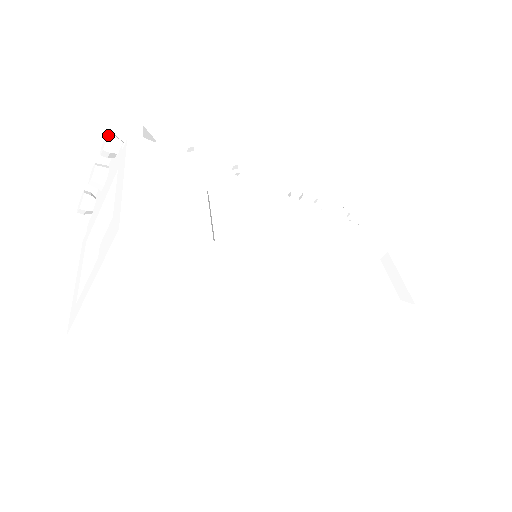
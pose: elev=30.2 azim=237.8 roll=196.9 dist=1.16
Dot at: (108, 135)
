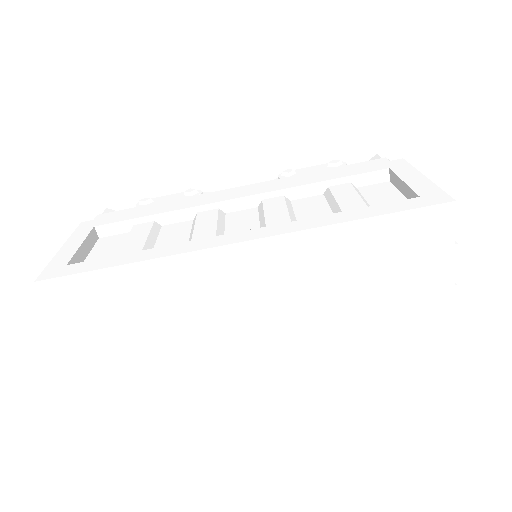
Dot at: occluded
